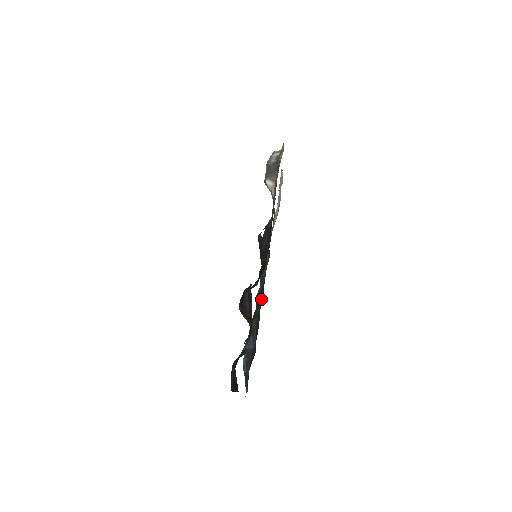
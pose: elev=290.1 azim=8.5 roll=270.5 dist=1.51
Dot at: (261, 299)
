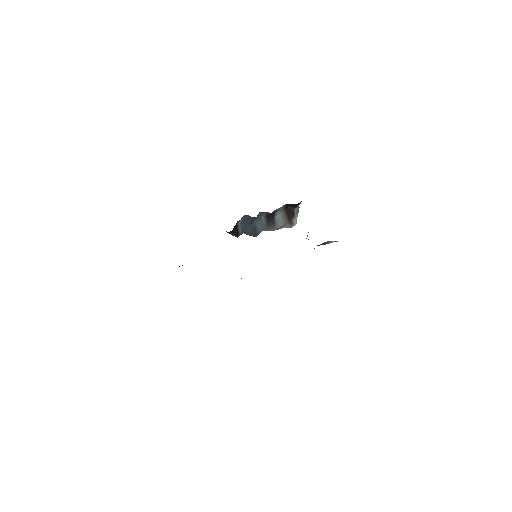
Dot at: occluded
